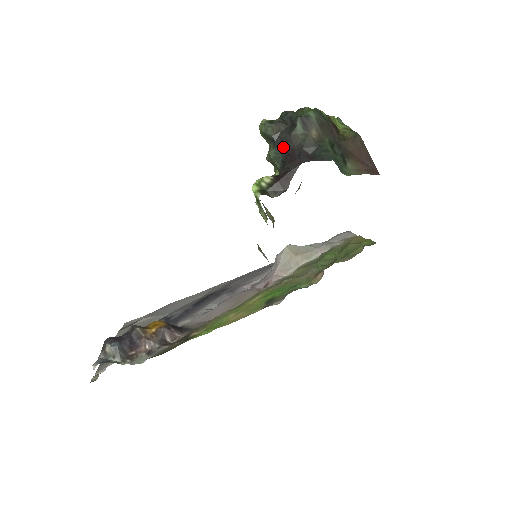
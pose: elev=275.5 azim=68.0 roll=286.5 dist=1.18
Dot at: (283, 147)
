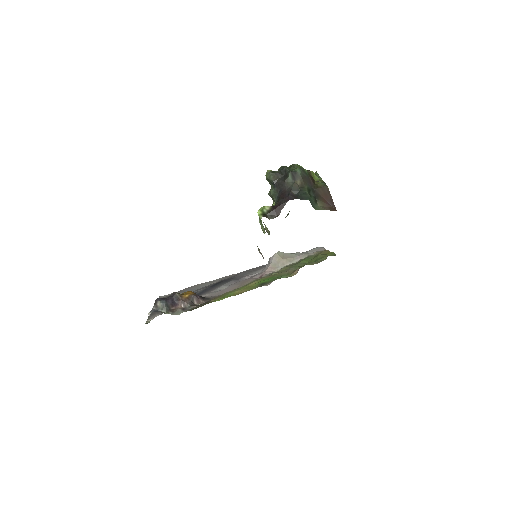
Dot at: (279, 189)
